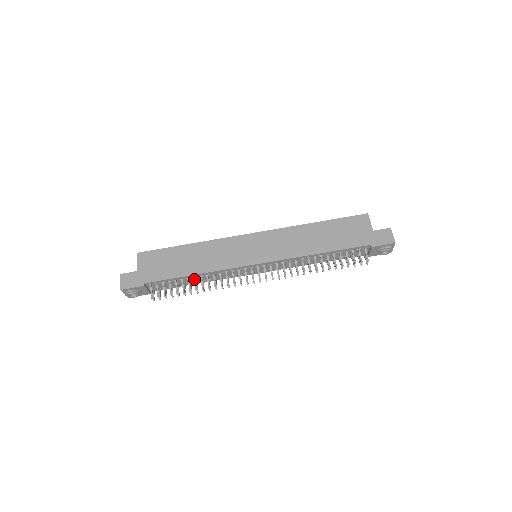
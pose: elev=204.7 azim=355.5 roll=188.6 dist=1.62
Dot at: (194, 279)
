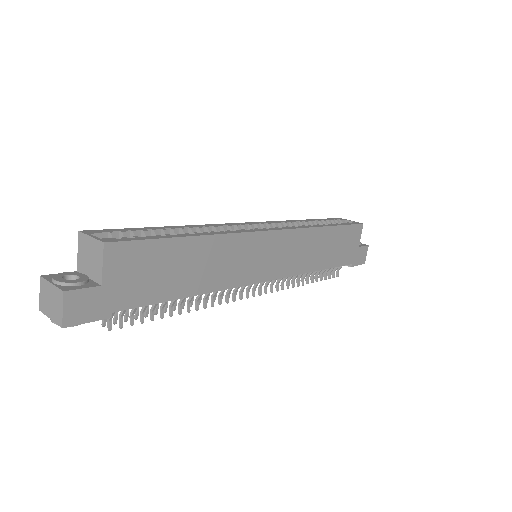
Dot at: occluded
